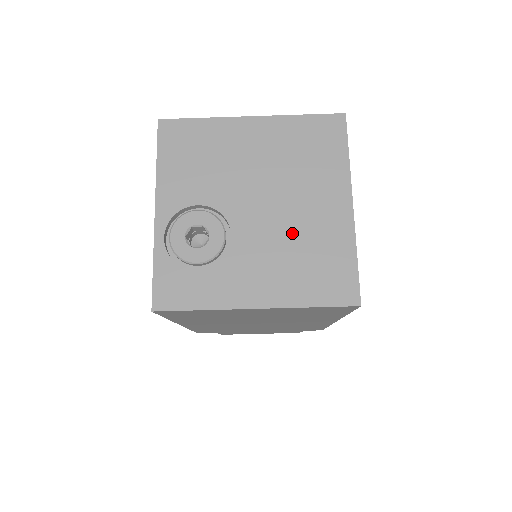
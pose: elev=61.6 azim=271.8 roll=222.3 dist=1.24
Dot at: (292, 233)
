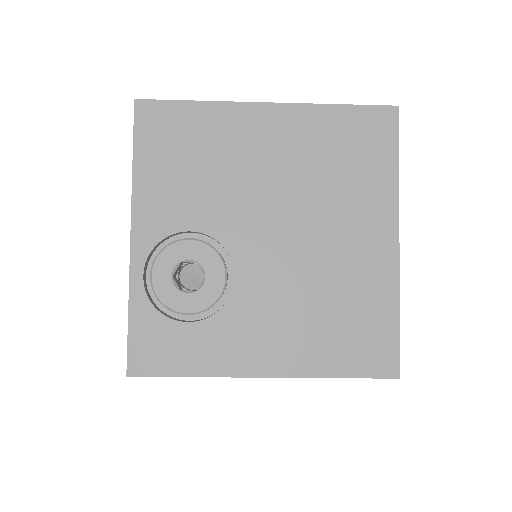
Dot at: (316, 277)
